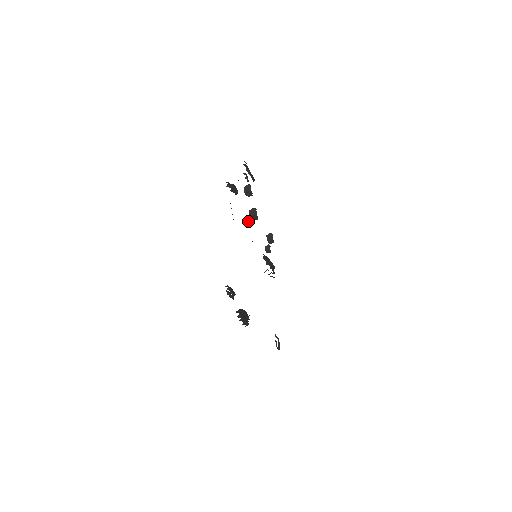
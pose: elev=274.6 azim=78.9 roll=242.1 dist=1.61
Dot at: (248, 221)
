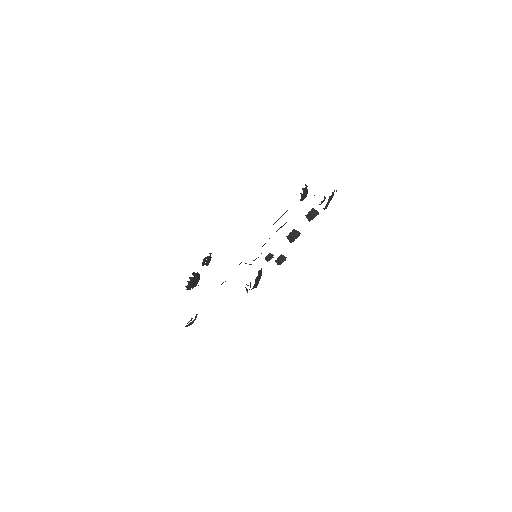
Dot at: (283, 225)
